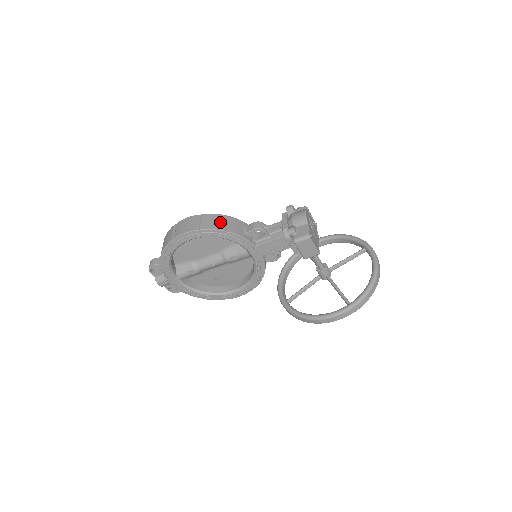
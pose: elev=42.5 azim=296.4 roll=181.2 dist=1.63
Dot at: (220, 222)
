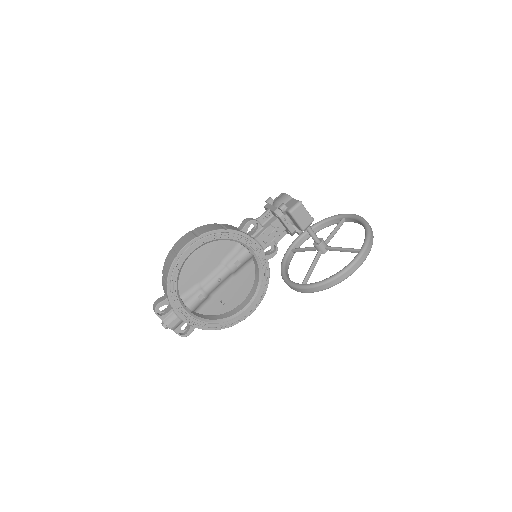
Dot at: (215, 226)
